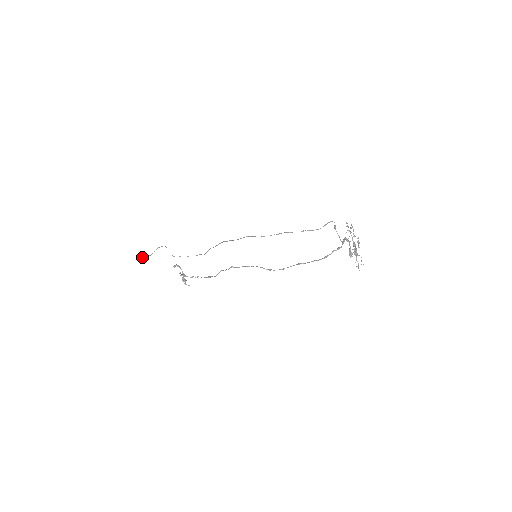
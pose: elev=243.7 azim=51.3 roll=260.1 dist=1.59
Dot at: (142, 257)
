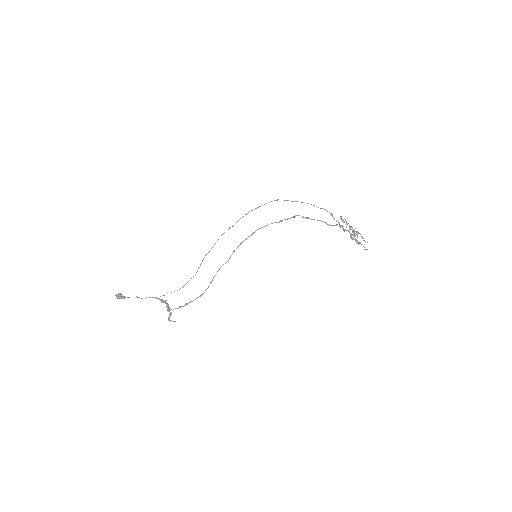
Dot at: (120, 293)
